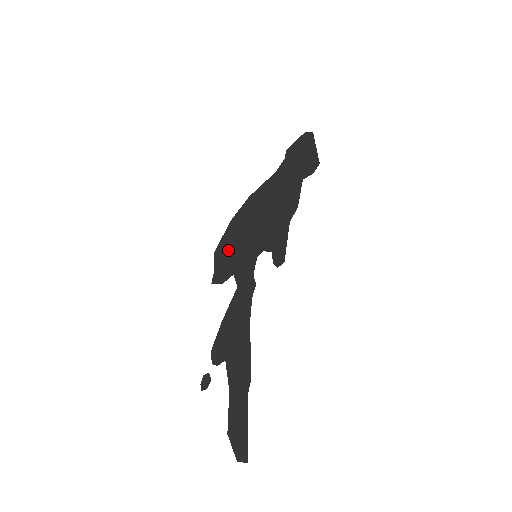
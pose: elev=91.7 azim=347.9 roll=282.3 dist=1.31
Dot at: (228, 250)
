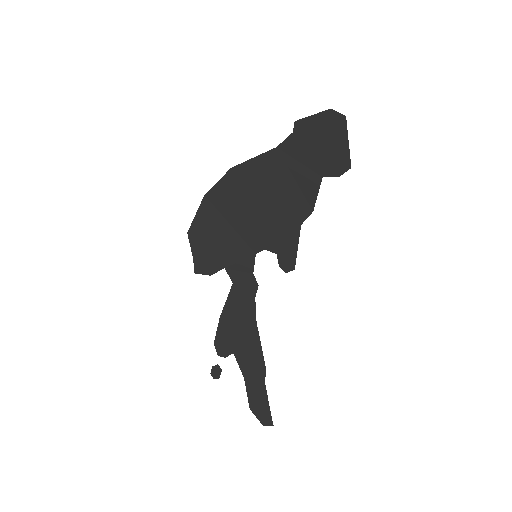
Dot at: (210, 236)
